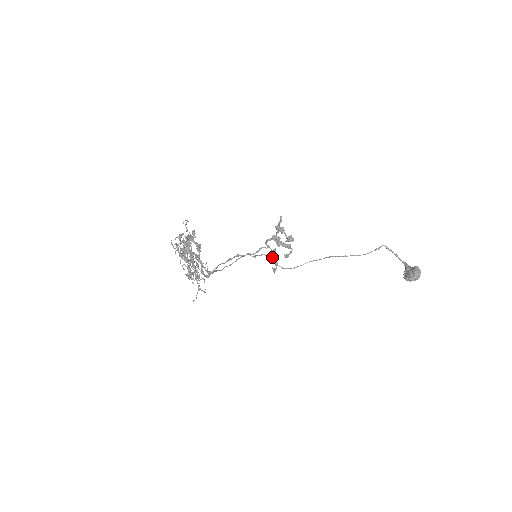
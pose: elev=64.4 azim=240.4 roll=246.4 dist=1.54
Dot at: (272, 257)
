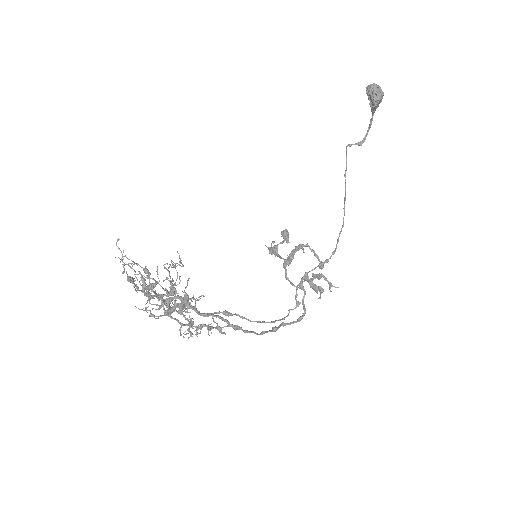
Dot at: (311, 281)
